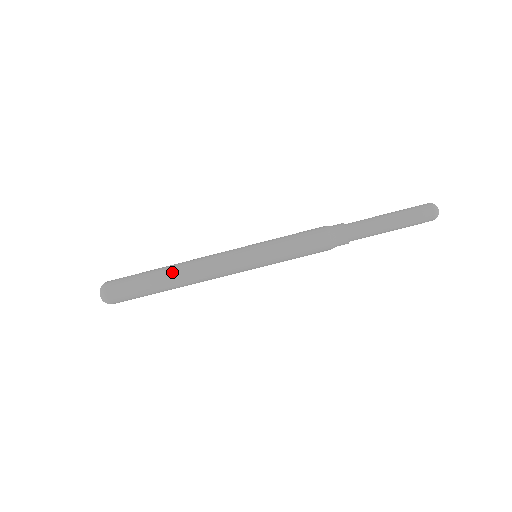
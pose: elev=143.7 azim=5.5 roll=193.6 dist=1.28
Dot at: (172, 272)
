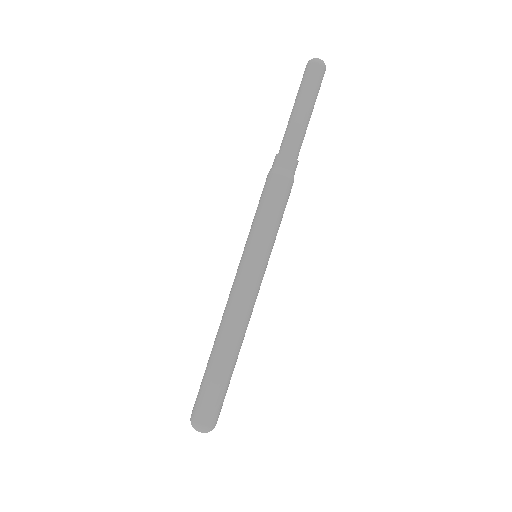
Dot at: (215, 343)
